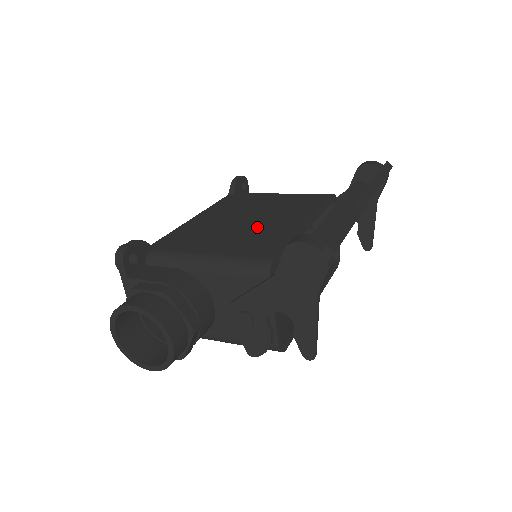
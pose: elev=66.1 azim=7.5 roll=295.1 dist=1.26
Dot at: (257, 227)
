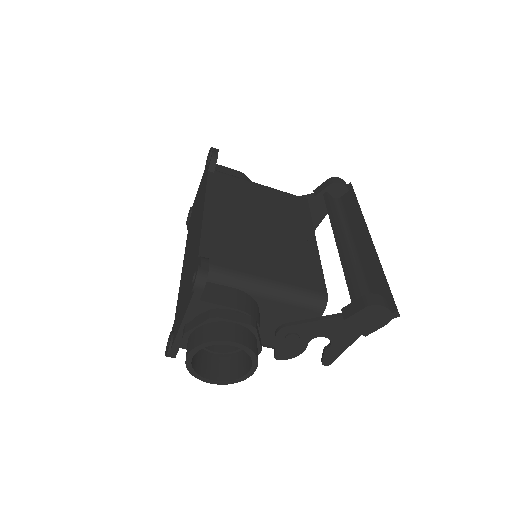
Dot at: (281, 242)
